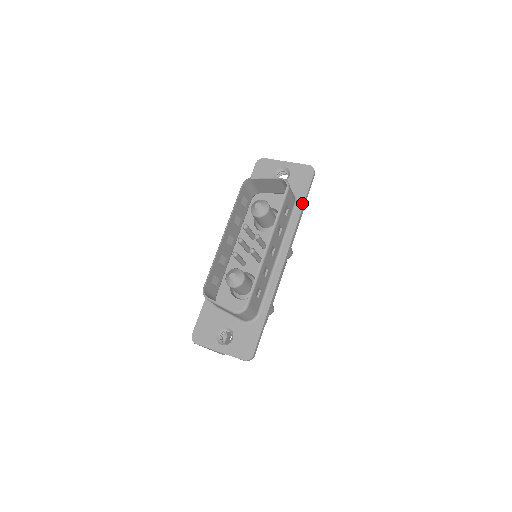
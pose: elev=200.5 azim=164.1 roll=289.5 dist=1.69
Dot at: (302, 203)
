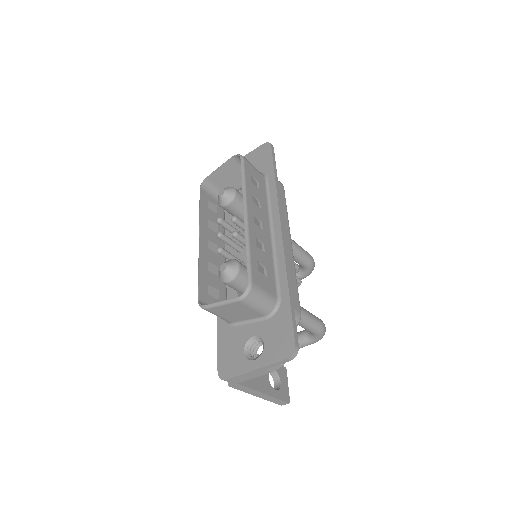
Dot at: (272, 174)
